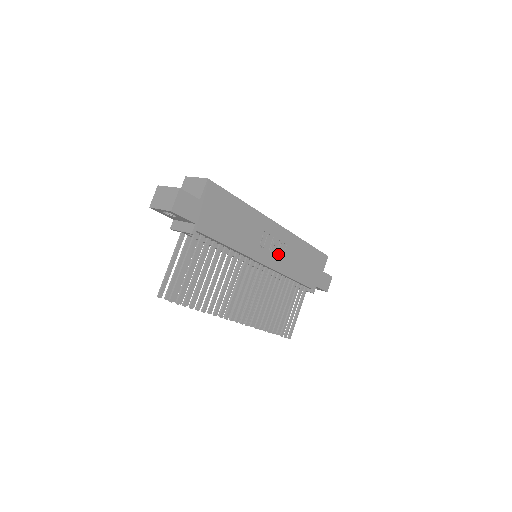
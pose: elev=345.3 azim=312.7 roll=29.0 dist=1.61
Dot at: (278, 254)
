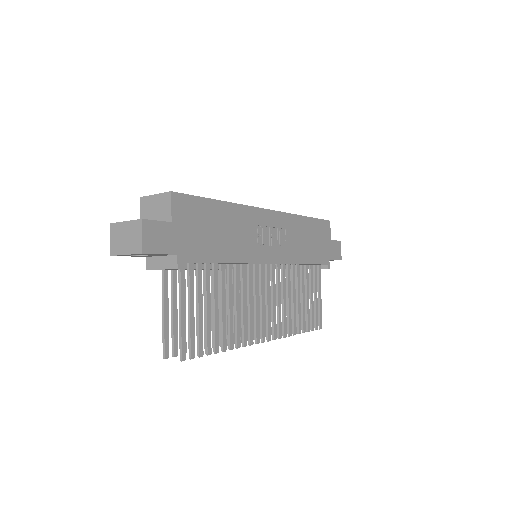
Dot at: (280, 244)
